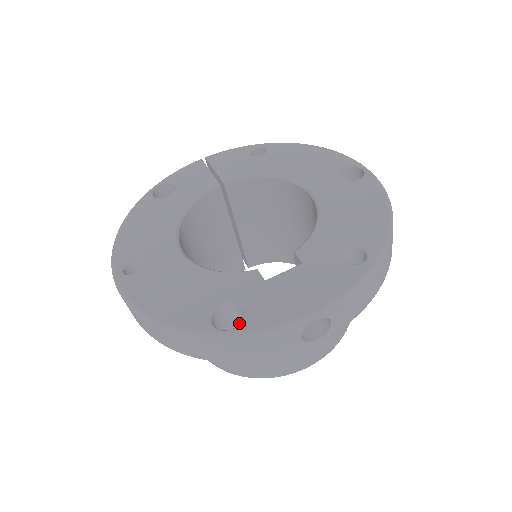
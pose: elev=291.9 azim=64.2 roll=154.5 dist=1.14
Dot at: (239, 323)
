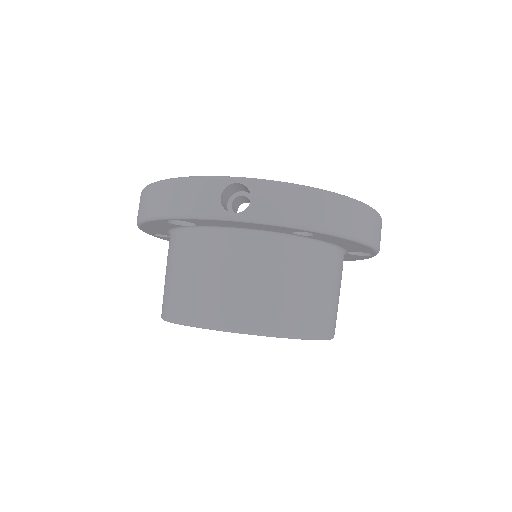
Dot at: occluded
